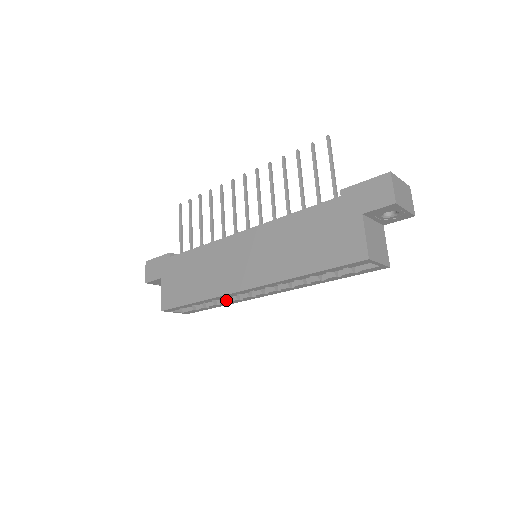
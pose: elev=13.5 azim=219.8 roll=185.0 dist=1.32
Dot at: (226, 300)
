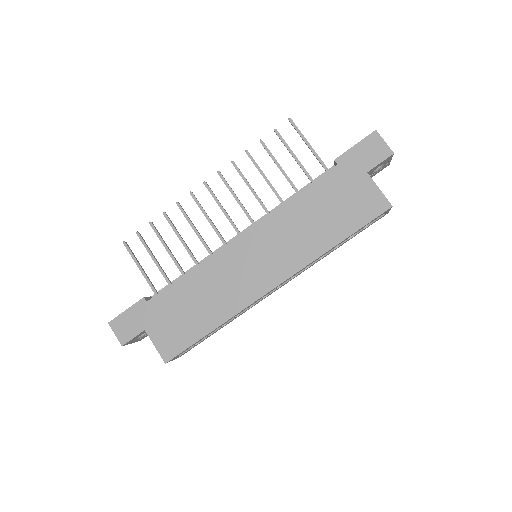
Dot at: occluded
